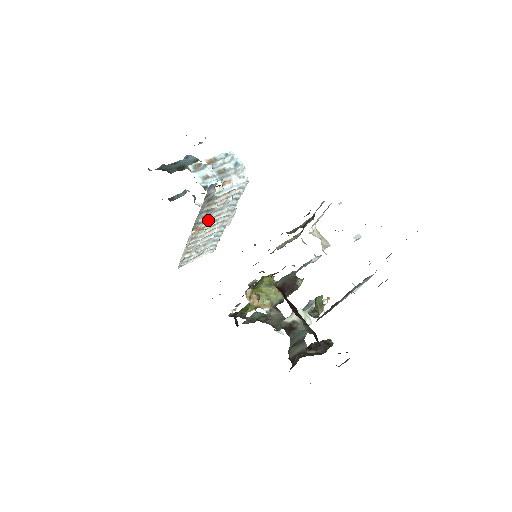
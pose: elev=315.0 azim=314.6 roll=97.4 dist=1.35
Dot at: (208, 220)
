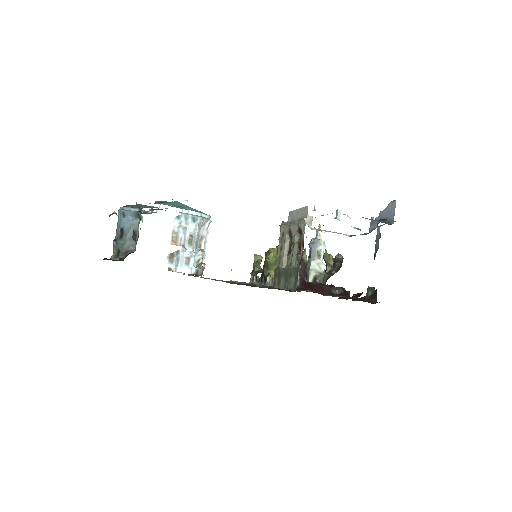
Dot at: occluded
